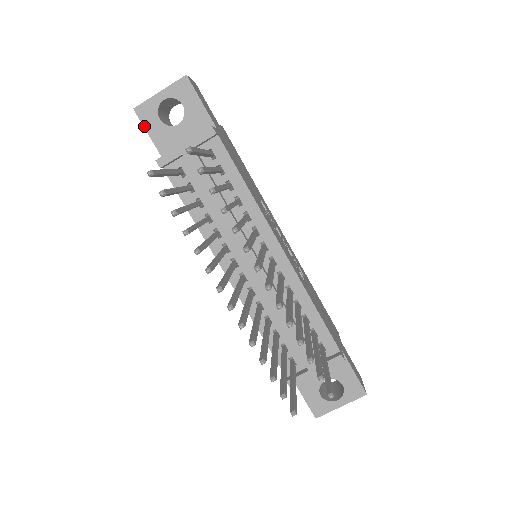
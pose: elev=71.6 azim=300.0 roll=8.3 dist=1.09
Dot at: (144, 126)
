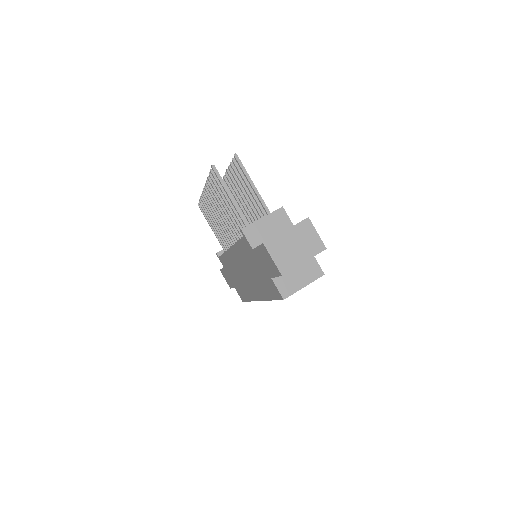
Dot at: (221, 269)
